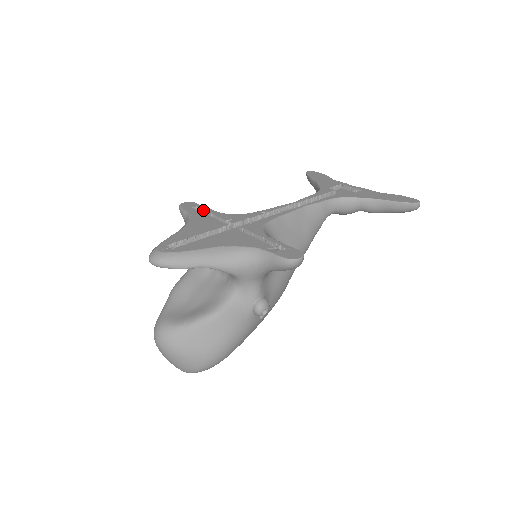
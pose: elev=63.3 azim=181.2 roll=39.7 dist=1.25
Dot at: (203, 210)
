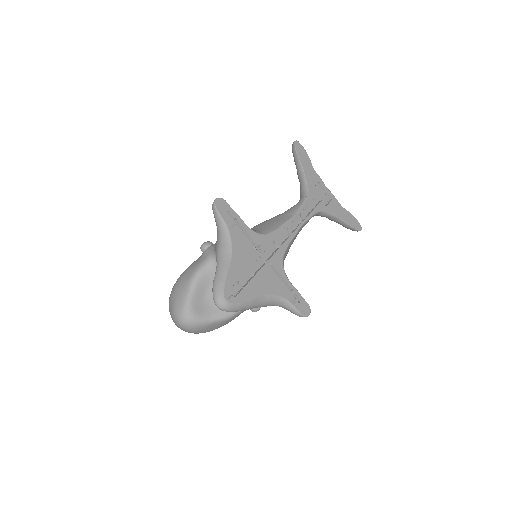
Dot at: (236, 220)
